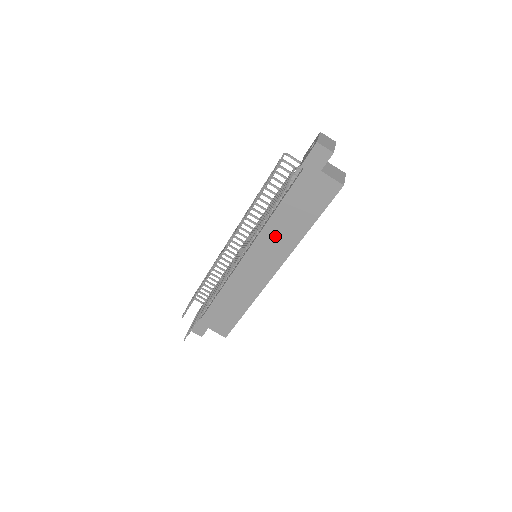
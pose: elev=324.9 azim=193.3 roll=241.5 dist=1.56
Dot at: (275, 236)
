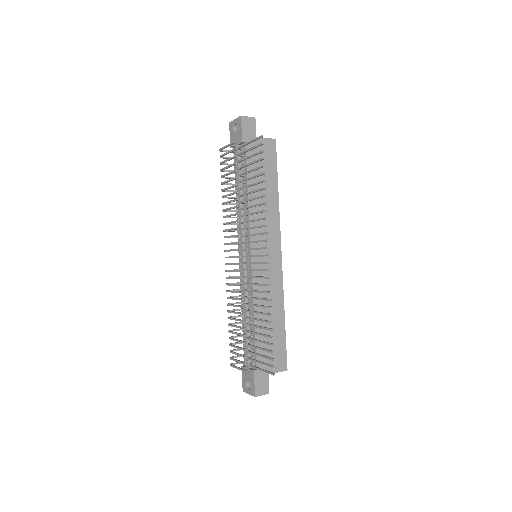
Dot at: (261, 217)
